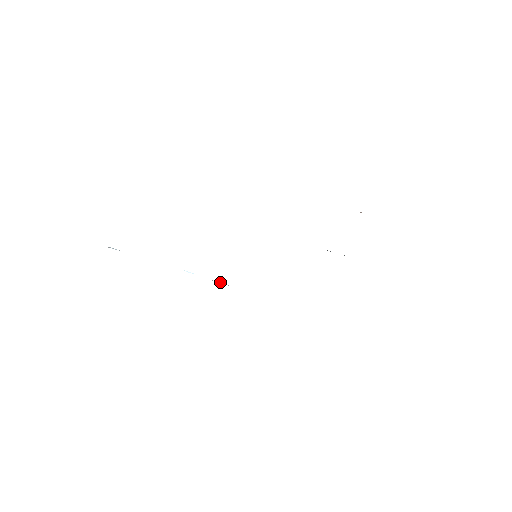
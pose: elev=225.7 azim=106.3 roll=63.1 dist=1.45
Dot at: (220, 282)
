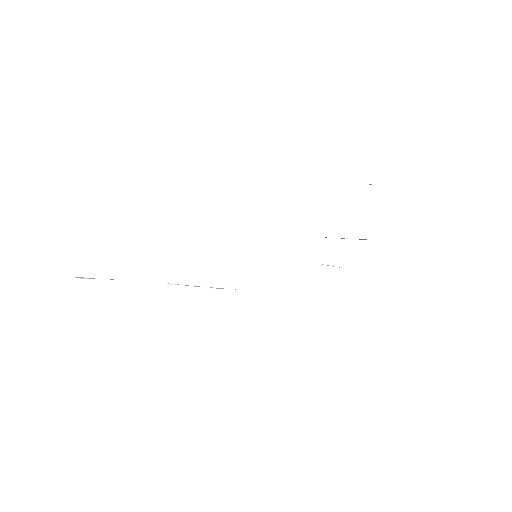
Dot at: (211, 287)
